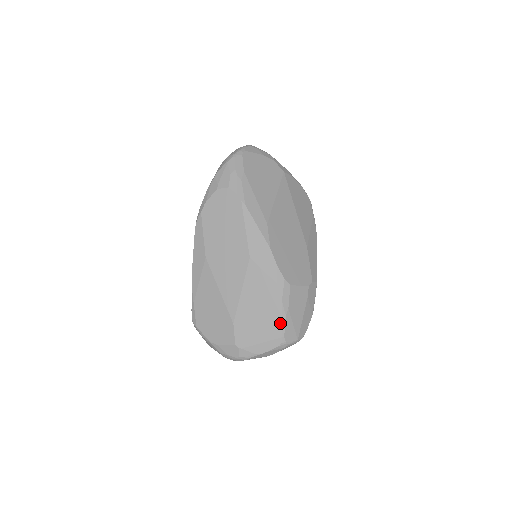
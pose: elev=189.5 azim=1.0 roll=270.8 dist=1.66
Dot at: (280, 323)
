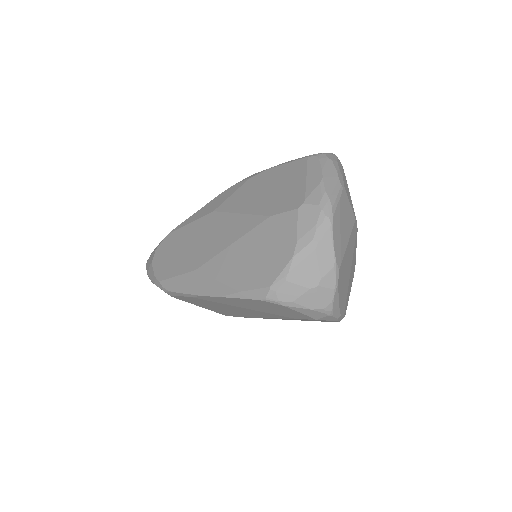
Dot at: (291, 163)
